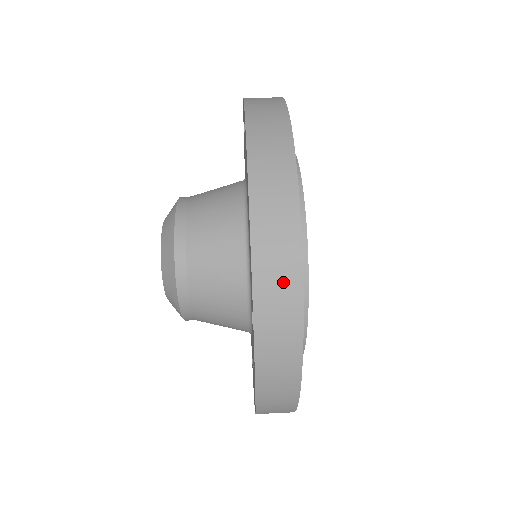
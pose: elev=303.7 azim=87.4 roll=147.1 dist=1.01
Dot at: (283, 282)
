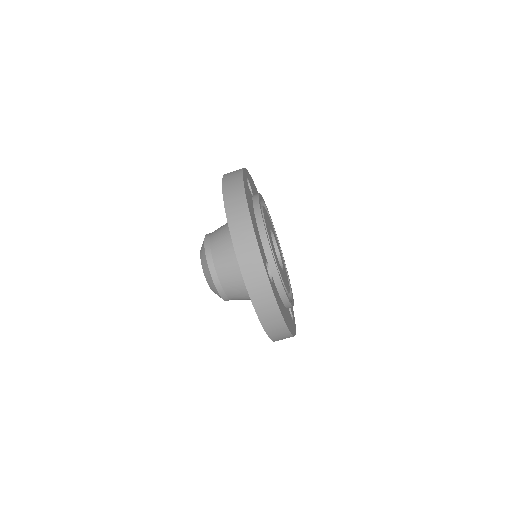
Dot at: occluded
